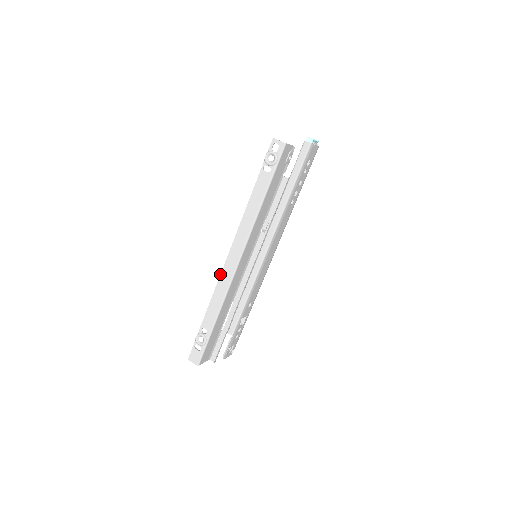
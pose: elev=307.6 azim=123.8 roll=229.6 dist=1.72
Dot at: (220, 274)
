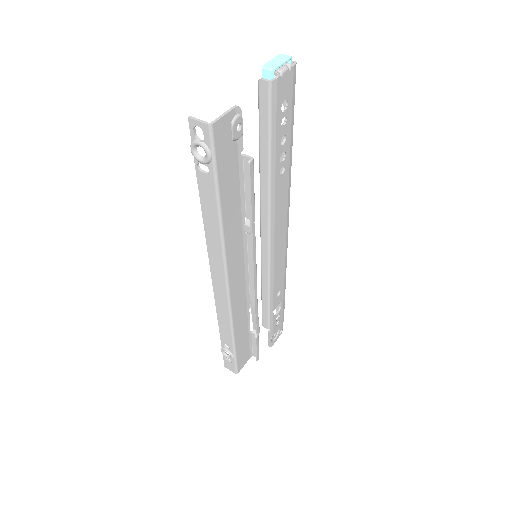
Dot at: occluded
